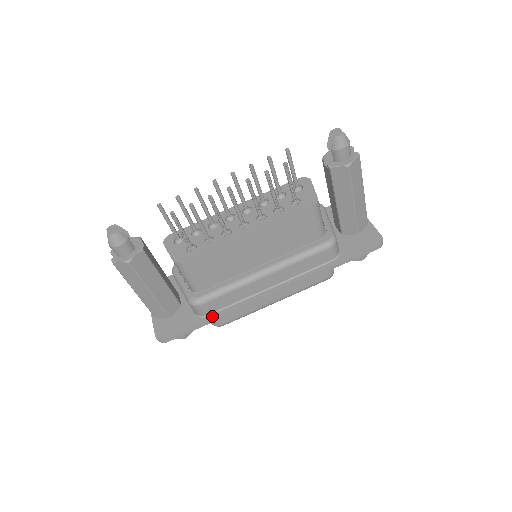
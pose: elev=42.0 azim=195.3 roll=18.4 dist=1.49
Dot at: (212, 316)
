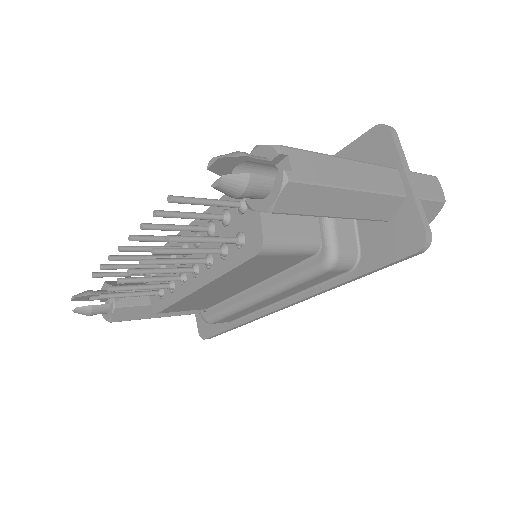
Dot at: (234, 324)
